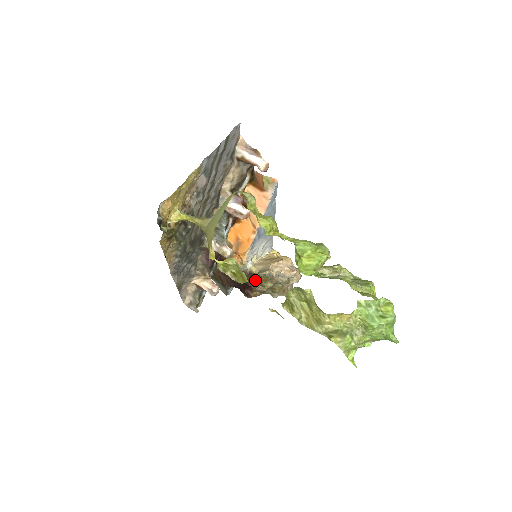
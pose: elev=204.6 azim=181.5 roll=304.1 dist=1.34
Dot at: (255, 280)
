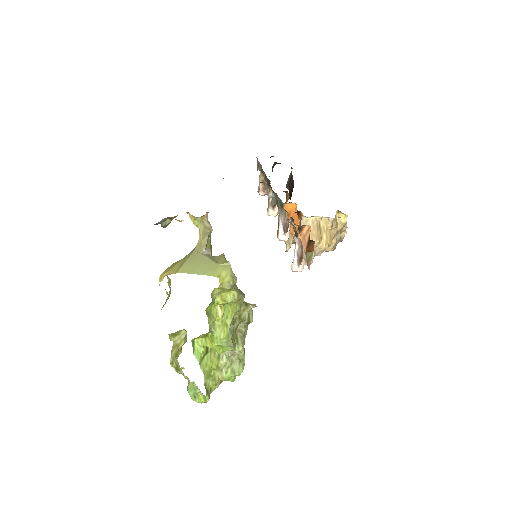
Dot at: occluded
